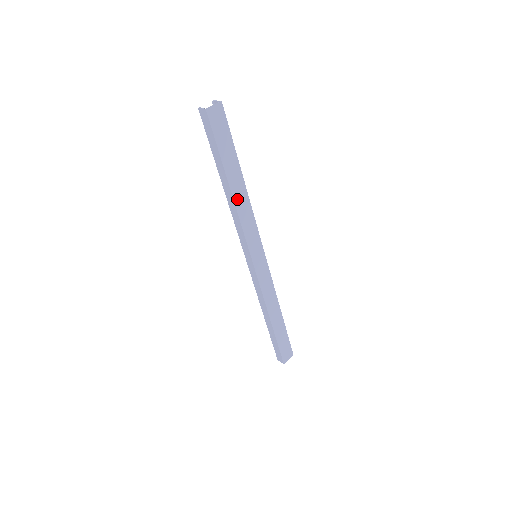
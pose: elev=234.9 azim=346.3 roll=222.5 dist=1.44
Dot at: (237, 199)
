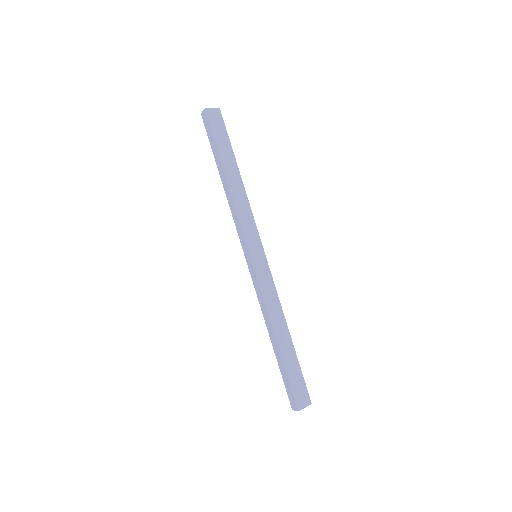
Dot at: (233, 189)
